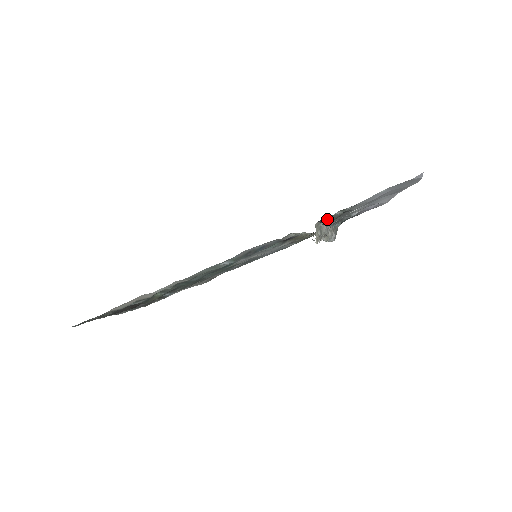
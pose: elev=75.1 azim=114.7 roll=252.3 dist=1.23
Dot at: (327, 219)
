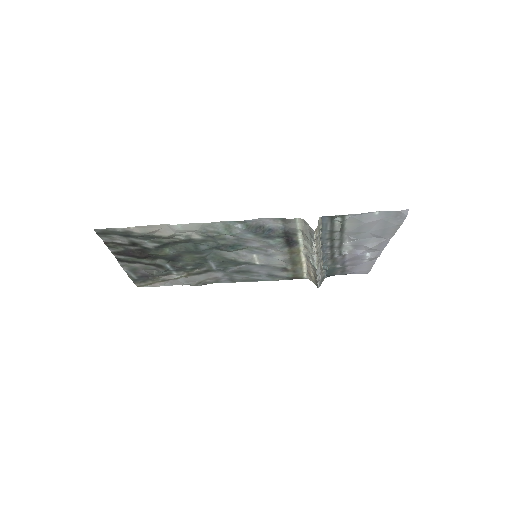
Dot at: (327, 225)
